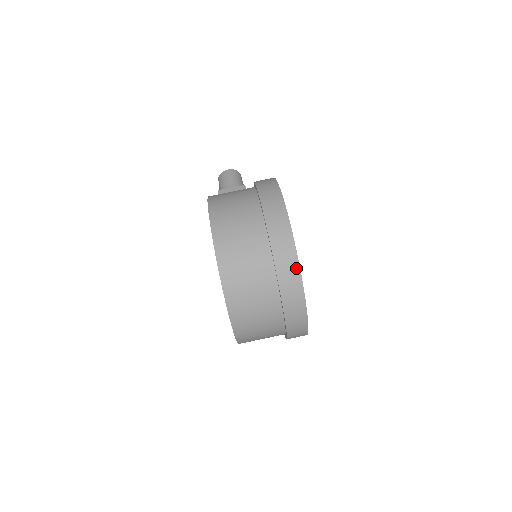
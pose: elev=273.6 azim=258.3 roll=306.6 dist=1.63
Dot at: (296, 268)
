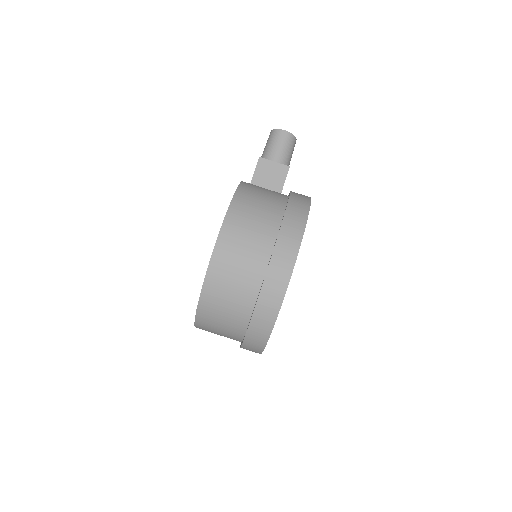
Dot at: (267, 333)
